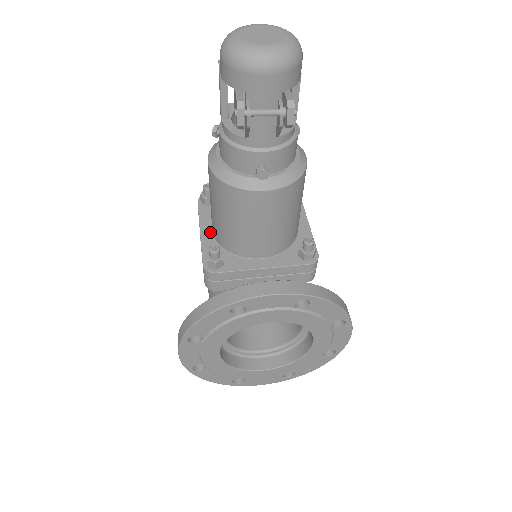
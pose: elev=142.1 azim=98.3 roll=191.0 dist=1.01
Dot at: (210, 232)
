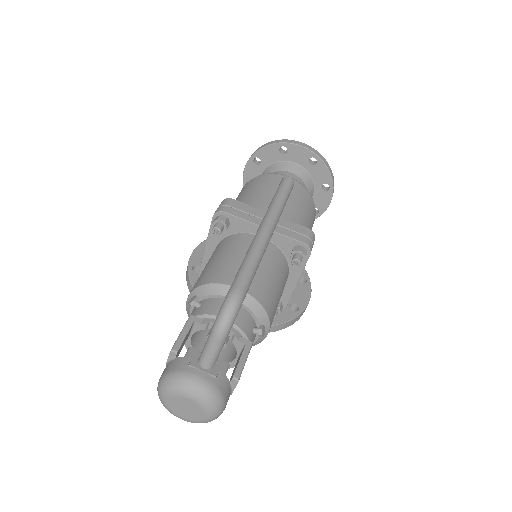
Dot at: occluded
